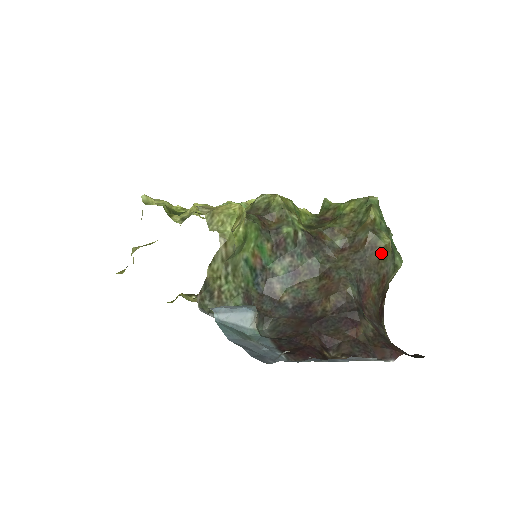
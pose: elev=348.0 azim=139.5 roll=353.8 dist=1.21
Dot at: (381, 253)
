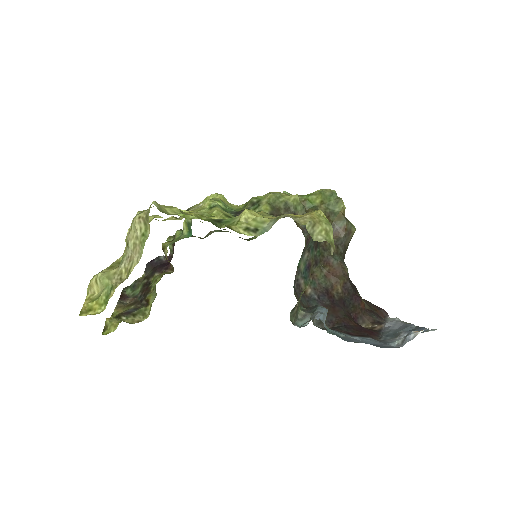
Dot at: occluded
